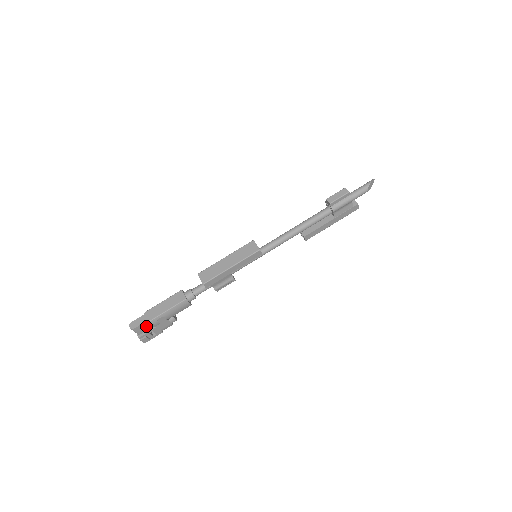
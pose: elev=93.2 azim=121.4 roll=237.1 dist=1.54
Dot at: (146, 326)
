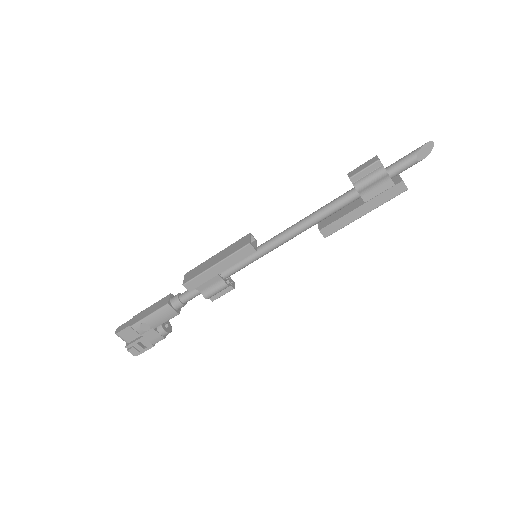
Dot at: (132, 333)
